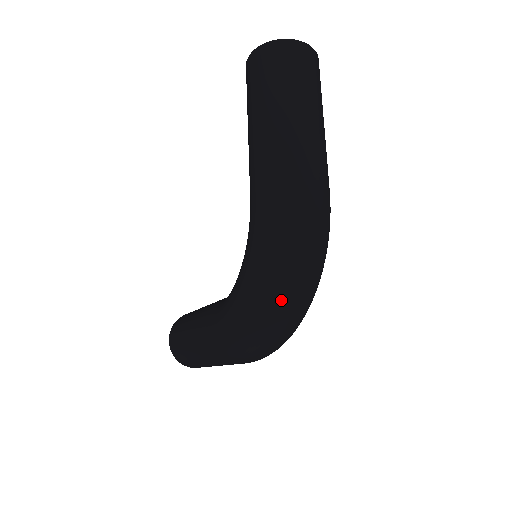
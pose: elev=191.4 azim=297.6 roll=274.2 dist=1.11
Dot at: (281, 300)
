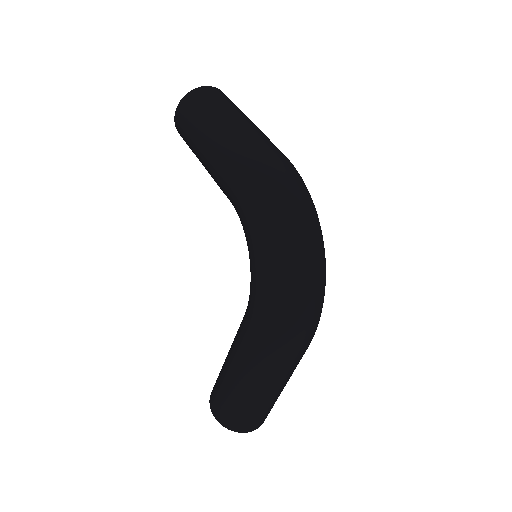
Dot at: (297, 244)
